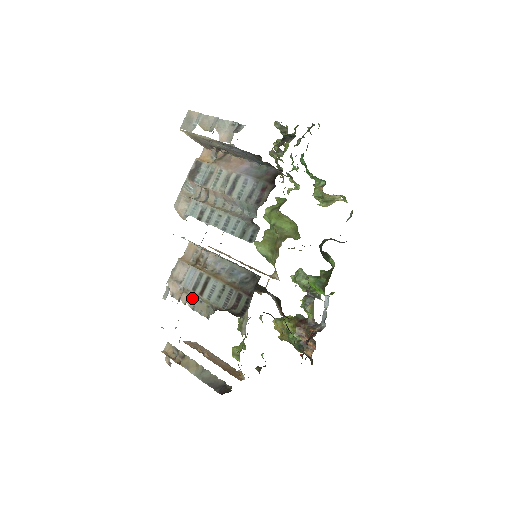
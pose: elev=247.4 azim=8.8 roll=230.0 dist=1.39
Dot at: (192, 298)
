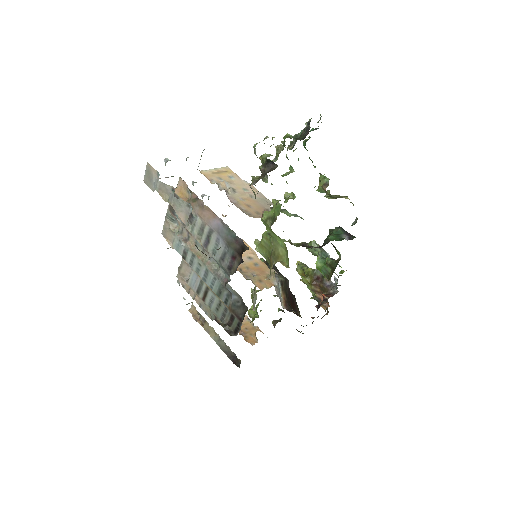
Dot at: (198, 297)
